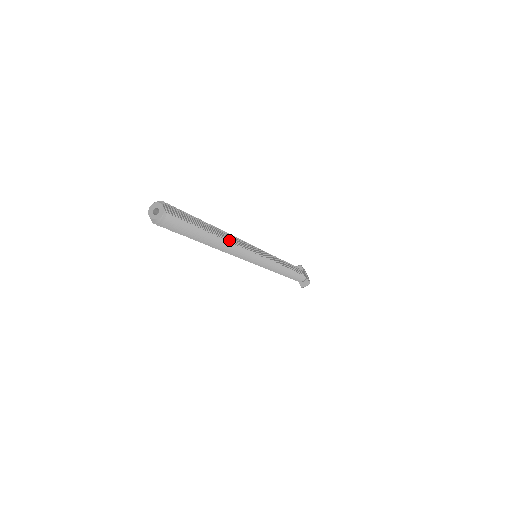
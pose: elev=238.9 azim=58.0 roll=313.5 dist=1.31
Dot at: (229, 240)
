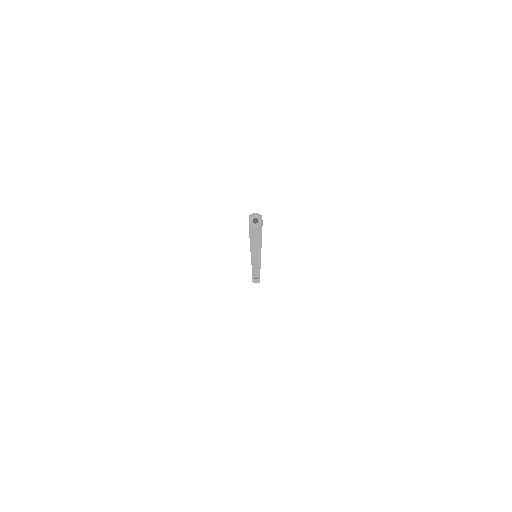
Dot at: occluded
